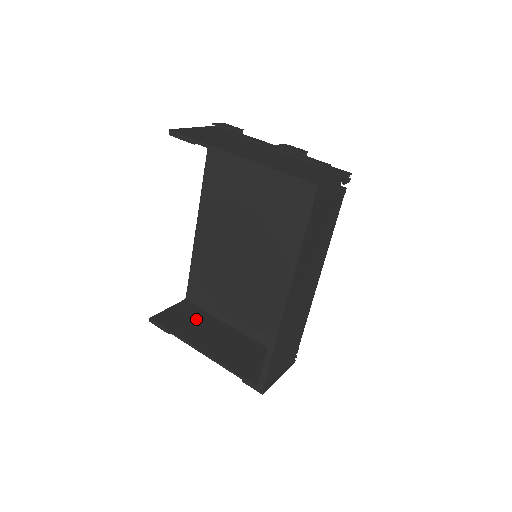
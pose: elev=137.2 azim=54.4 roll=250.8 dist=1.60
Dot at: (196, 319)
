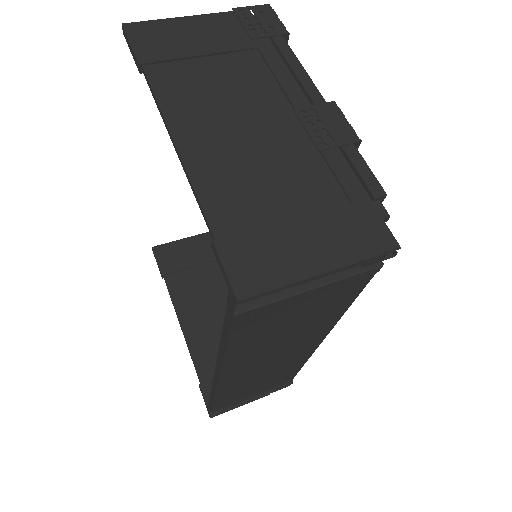
Dot at: (206, 268)
